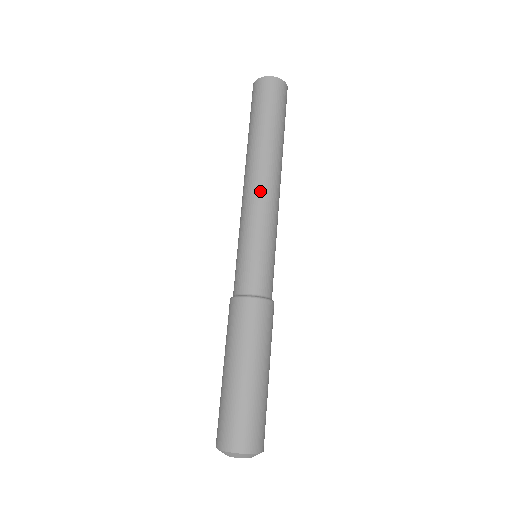
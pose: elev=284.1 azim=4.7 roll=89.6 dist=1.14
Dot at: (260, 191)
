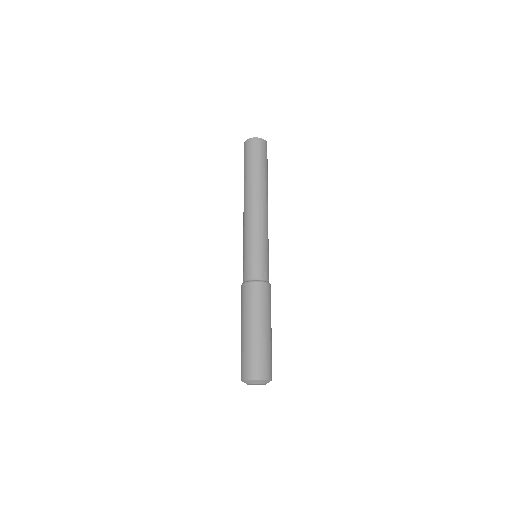
Dot at: (250, 214)
